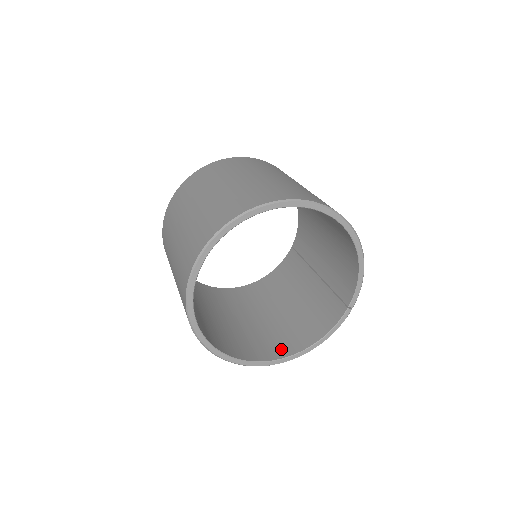
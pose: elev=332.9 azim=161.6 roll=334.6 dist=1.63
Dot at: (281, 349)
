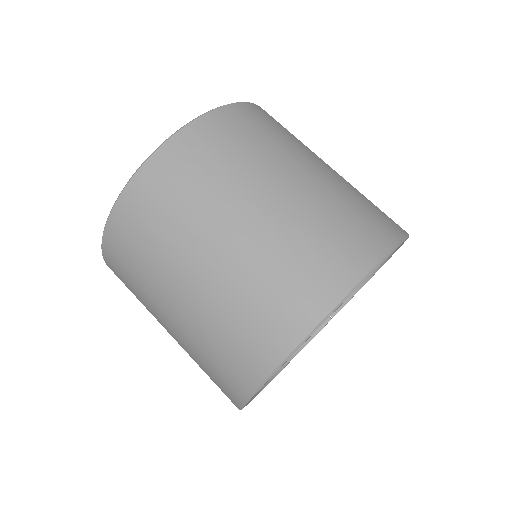
Dot at: occluded
